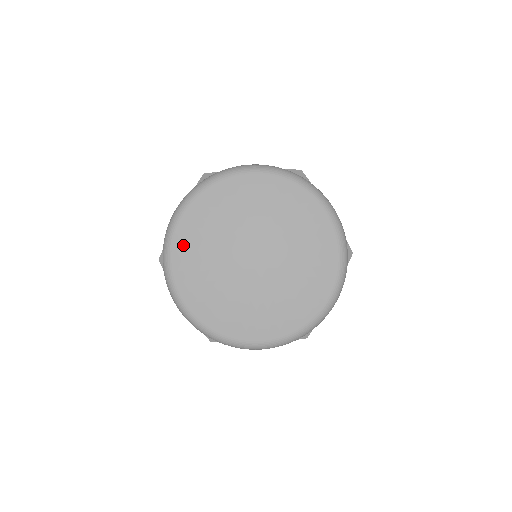
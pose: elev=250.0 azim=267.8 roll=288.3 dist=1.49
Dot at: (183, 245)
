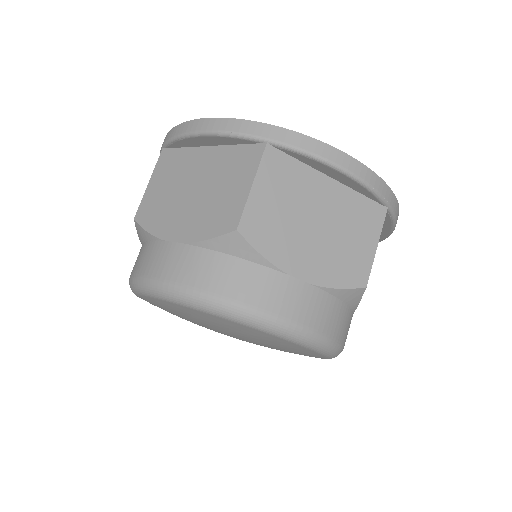
Dot at: (157, 303)
